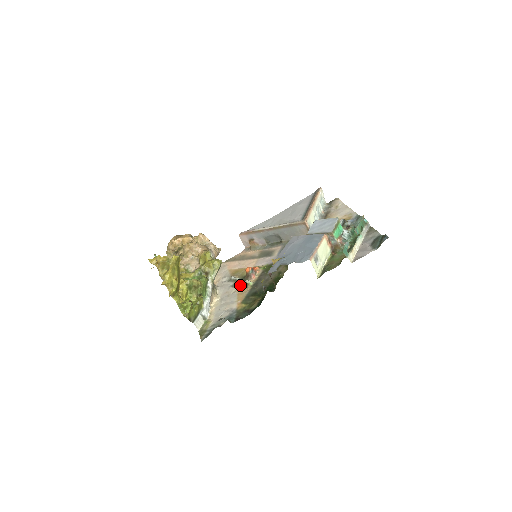
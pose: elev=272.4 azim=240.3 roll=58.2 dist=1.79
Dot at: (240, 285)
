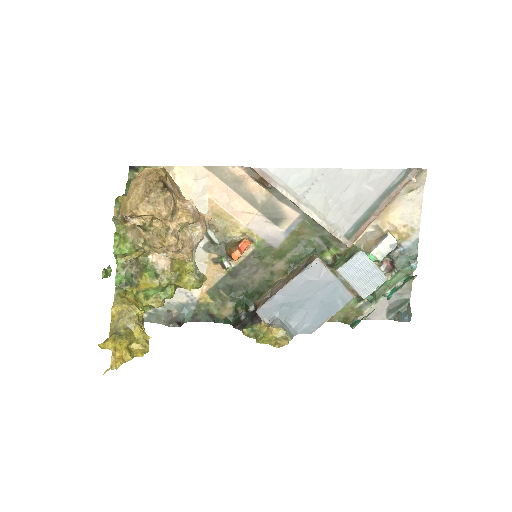
Dot at: (215, 256)
